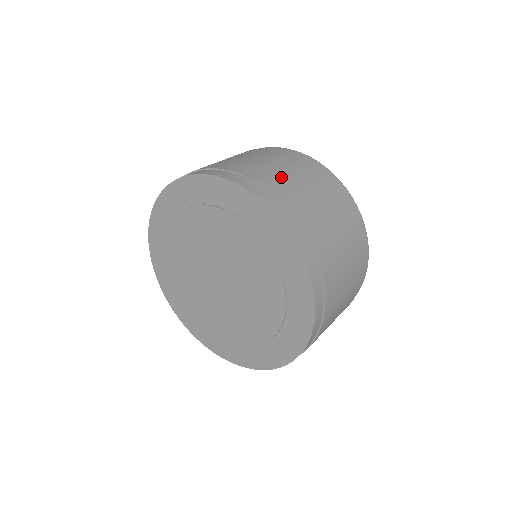
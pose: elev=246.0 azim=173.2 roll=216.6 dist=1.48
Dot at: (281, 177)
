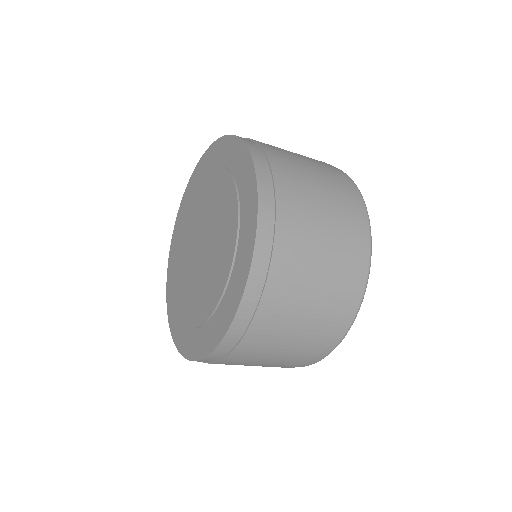
Dot at: (285, 151)
